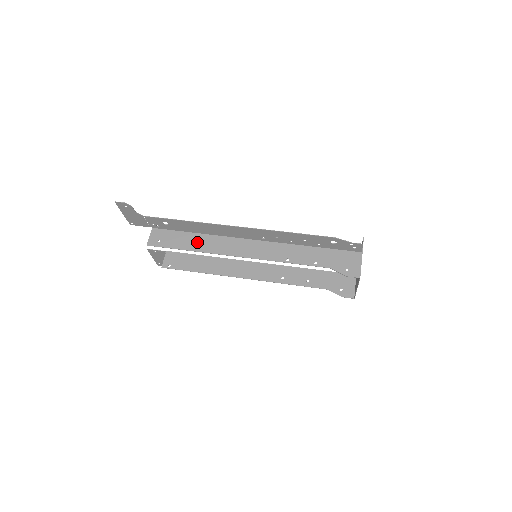
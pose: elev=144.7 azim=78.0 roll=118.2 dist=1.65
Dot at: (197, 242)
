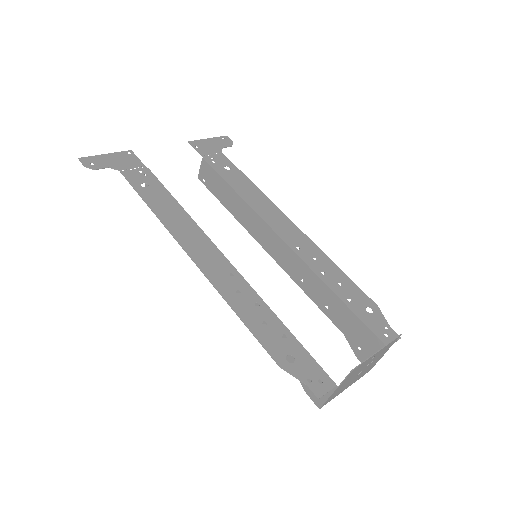
Dot at: occluded
